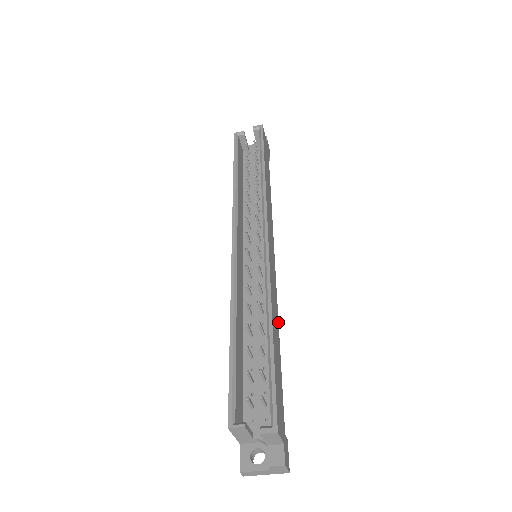
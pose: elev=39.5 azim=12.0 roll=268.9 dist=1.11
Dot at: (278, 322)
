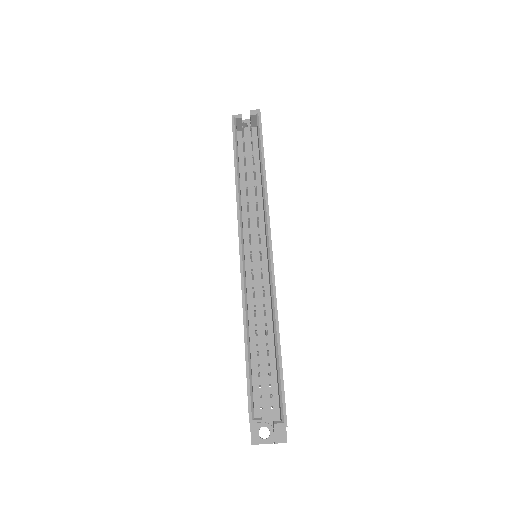
Dot at: occluded
